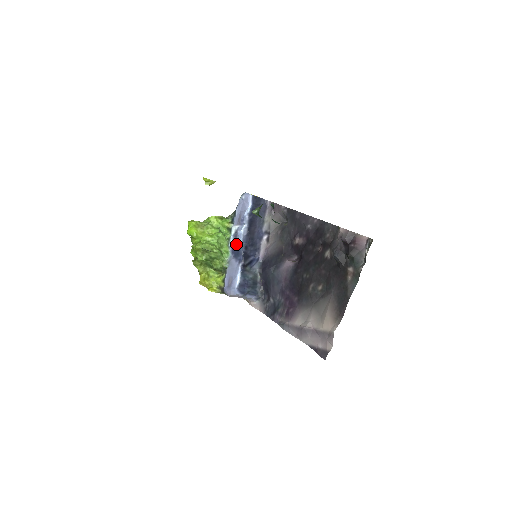
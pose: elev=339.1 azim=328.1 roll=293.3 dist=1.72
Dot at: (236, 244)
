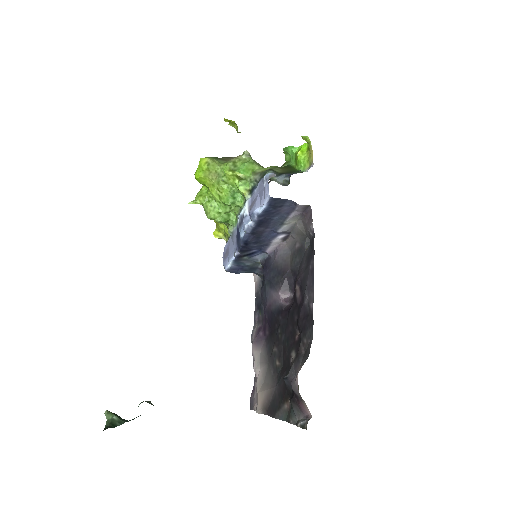
Dot at: (239, 230)
